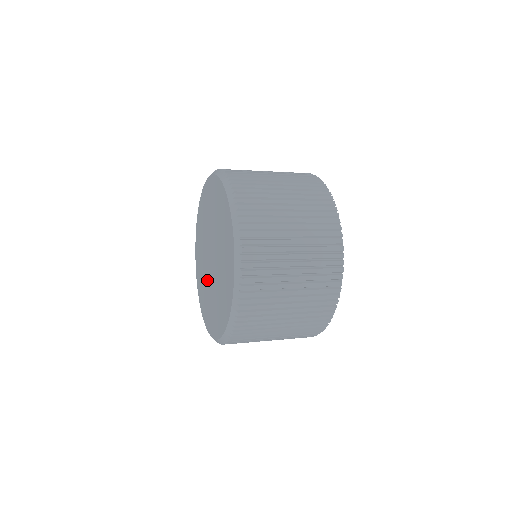
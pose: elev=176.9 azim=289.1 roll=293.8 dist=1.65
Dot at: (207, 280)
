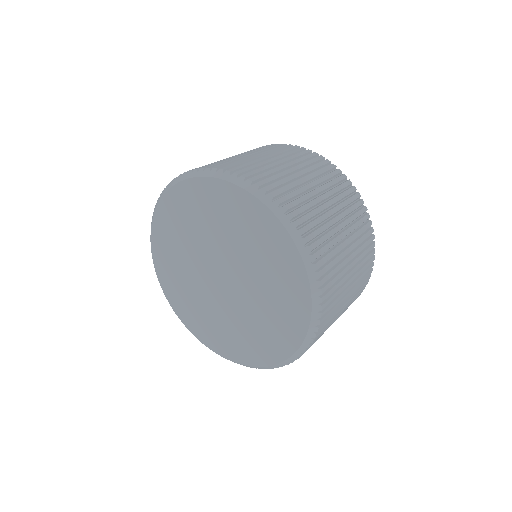
Dot at: (225, 312)
